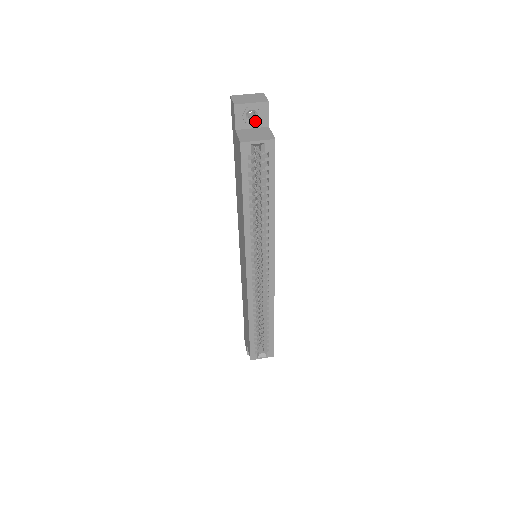
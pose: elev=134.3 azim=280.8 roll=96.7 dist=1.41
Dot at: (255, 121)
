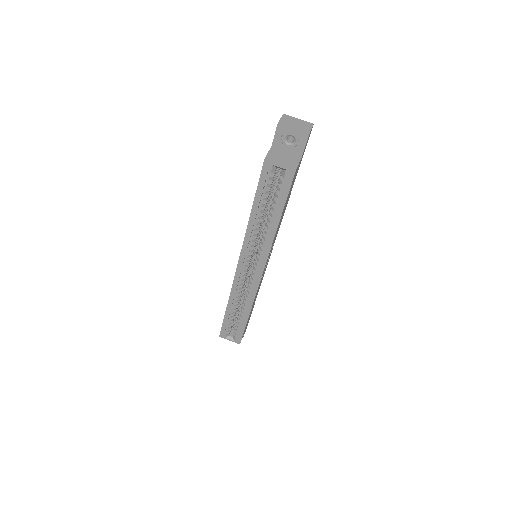
Dot at: (291, 146)
